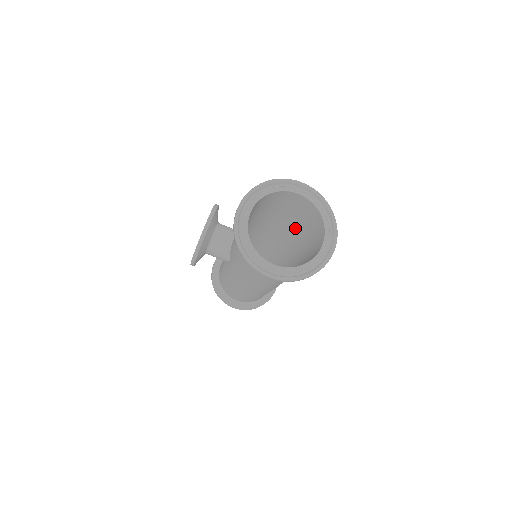
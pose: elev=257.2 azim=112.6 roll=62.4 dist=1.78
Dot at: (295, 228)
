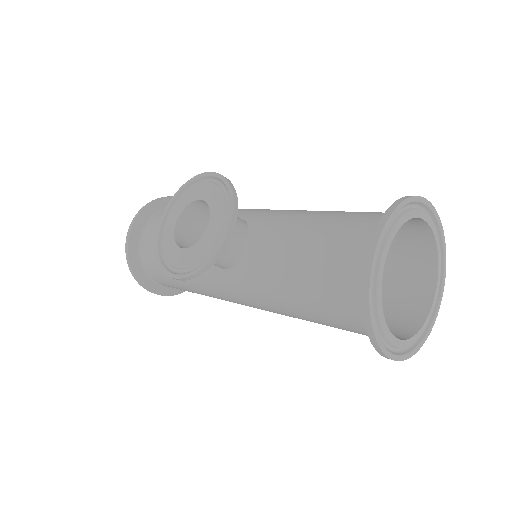
Dot at: occluded
